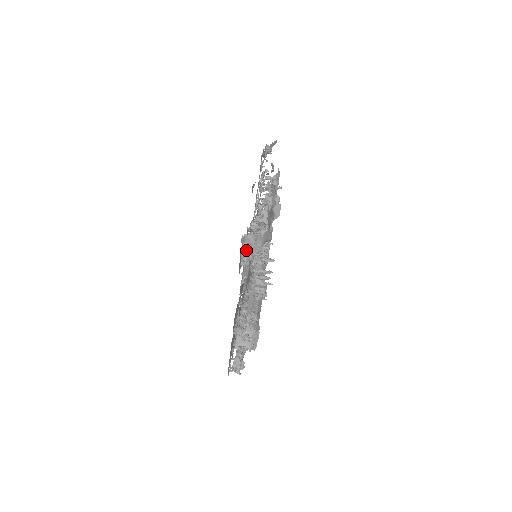
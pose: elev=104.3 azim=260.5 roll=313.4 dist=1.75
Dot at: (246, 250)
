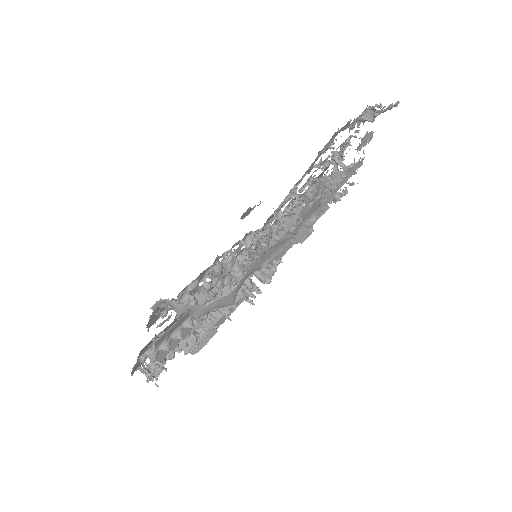
Dot at: (203, 280)
